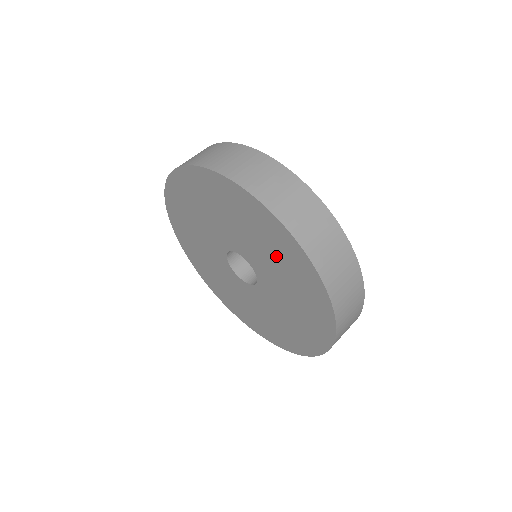
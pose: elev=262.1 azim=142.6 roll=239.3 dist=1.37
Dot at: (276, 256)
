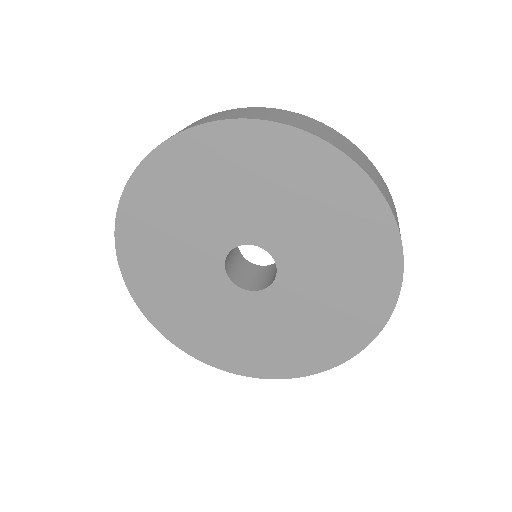
Dot at: (298, 193)
